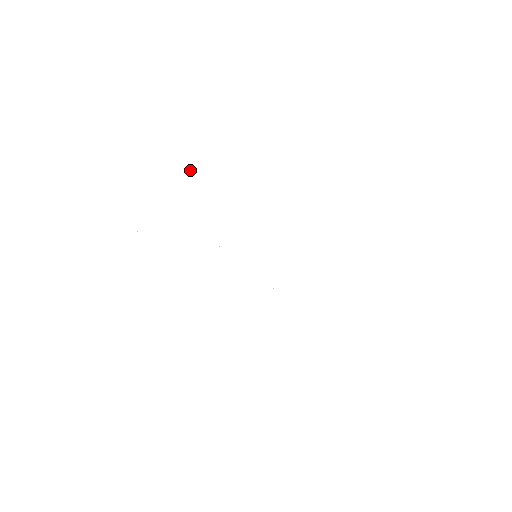
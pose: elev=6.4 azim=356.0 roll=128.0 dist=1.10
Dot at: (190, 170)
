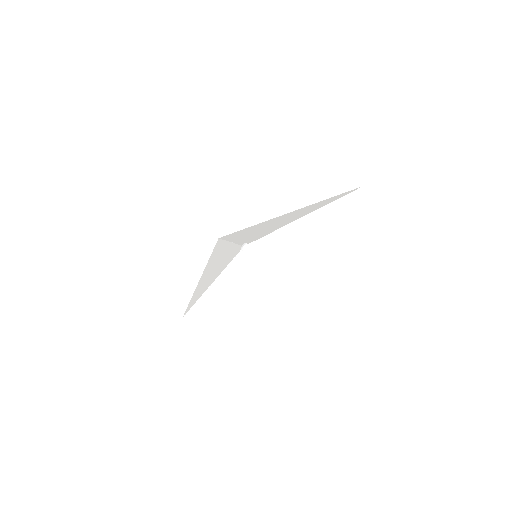
Dot at: (221, 253)
